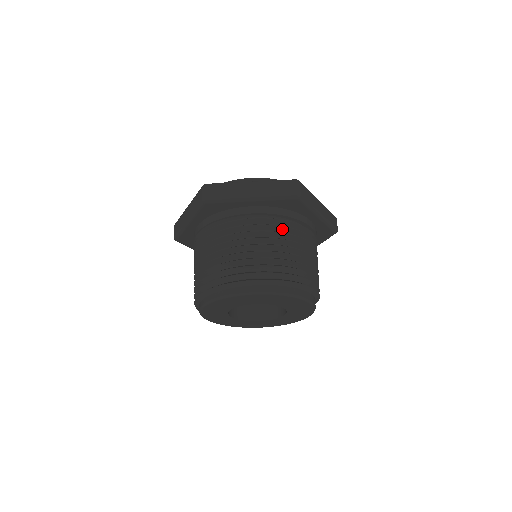
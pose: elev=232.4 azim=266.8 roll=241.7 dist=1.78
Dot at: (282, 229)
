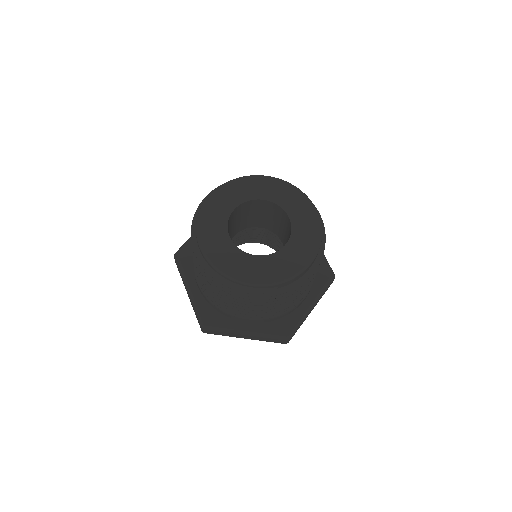
Dot at: occluded
